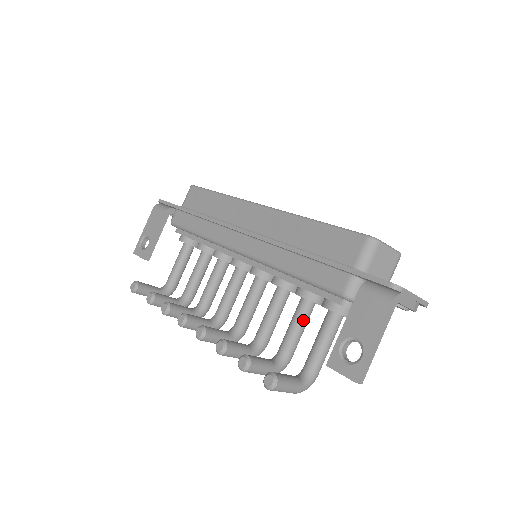
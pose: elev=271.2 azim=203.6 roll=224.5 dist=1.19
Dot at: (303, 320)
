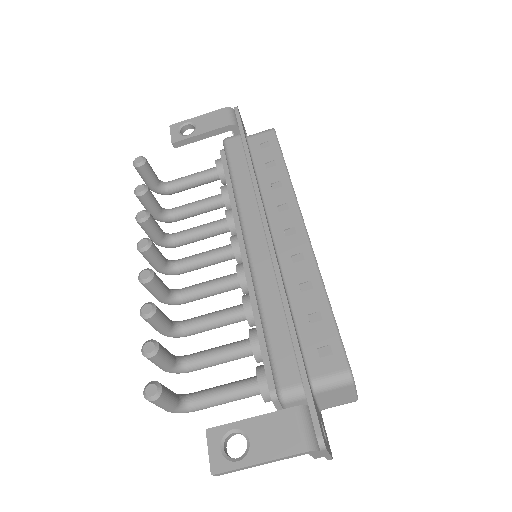
Dot at: (232, 357)
